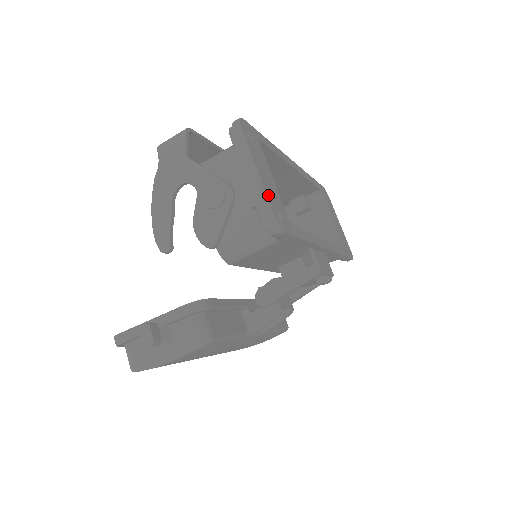
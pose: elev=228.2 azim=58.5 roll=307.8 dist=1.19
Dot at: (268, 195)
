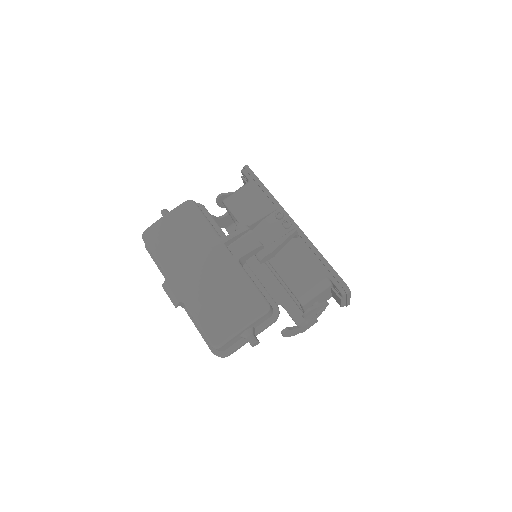
Dot at: occluded
